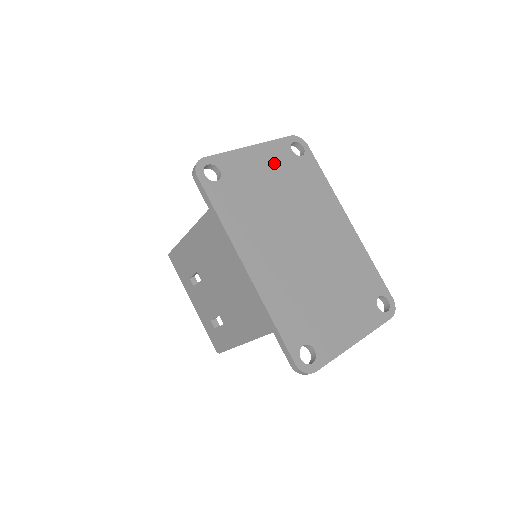
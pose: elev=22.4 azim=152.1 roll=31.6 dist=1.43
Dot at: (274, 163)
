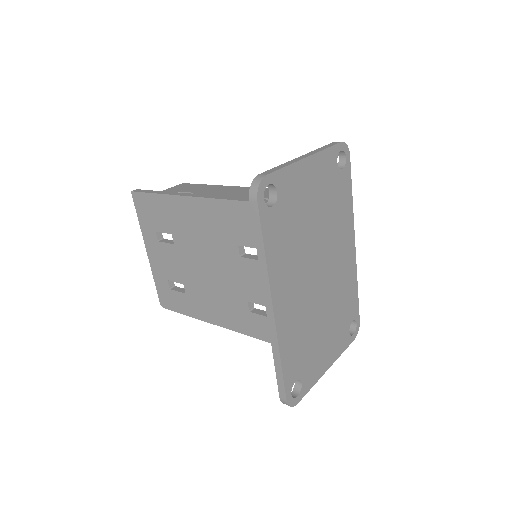
Dot at: (321, 179)
